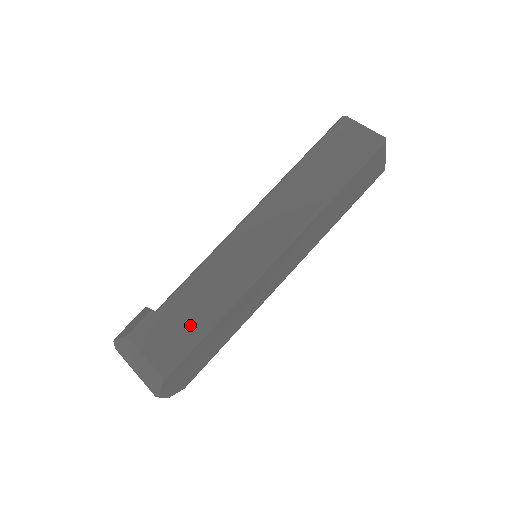
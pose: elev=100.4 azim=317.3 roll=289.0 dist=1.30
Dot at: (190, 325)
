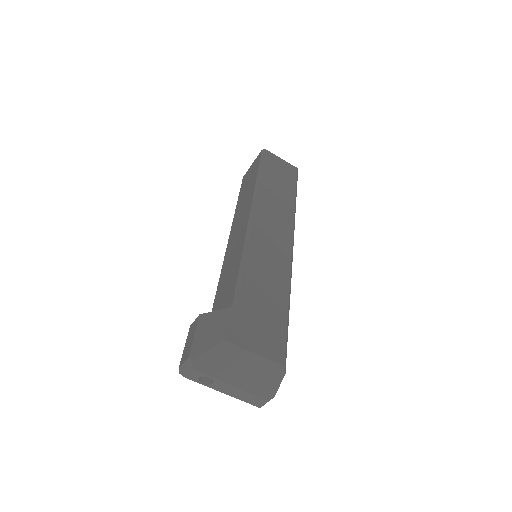
Dot at: (274, 313)
